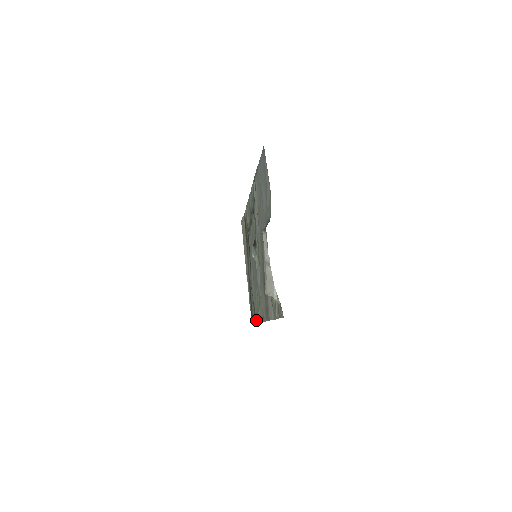
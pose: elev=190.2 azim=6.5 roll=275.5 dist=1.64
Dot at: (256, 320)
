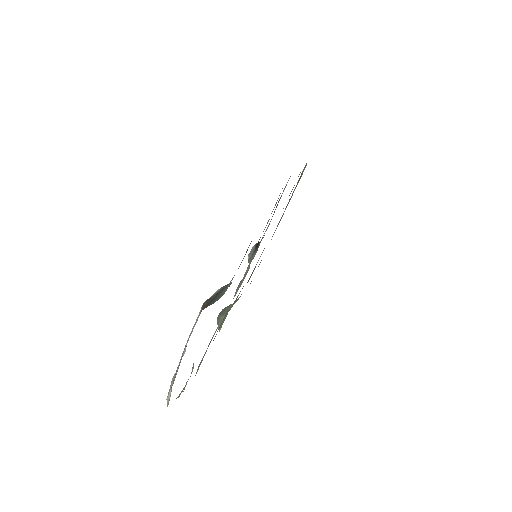
Dot at: (220, 320)
